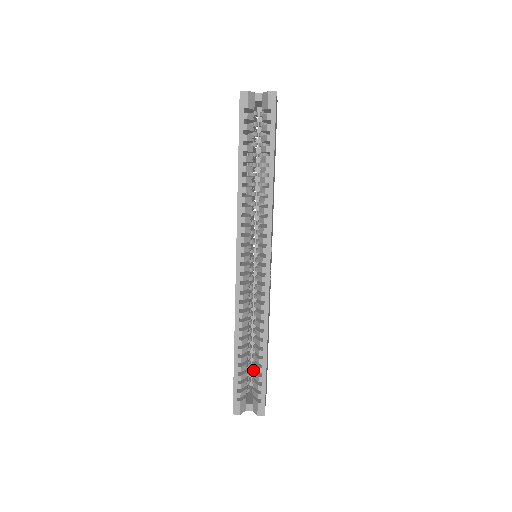
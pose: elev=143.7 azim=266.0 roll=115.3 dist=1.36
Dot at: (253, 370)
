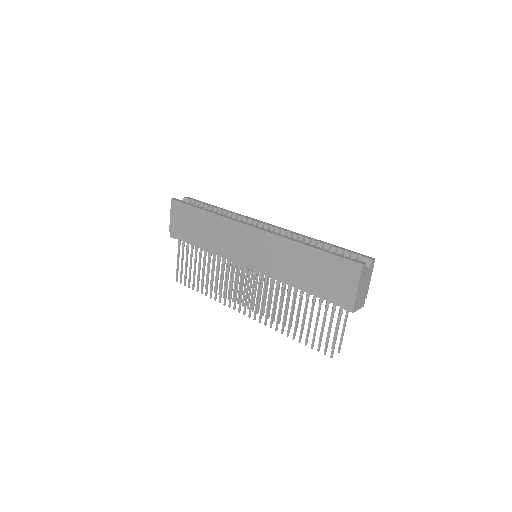
Dot at: occluded
